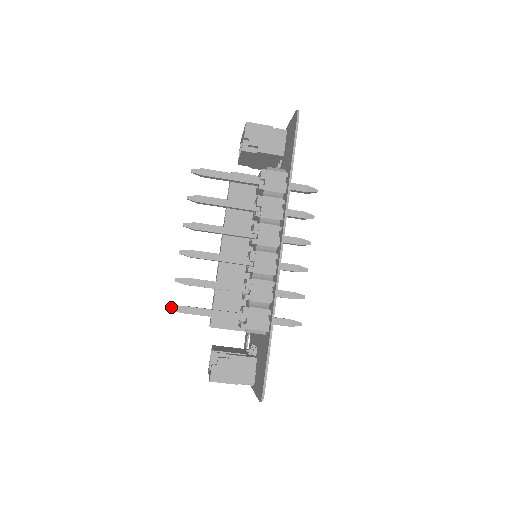
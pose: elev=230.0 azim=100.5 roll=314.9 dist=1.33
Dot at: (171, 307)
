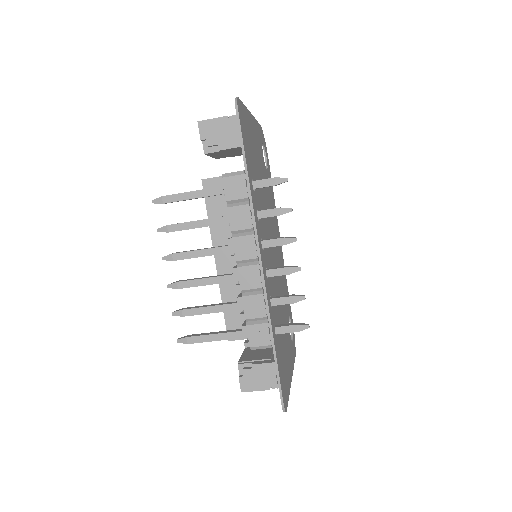
Dot at: (177, 340)
